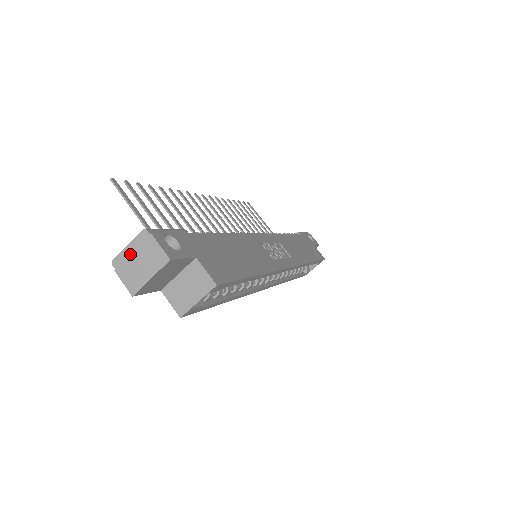
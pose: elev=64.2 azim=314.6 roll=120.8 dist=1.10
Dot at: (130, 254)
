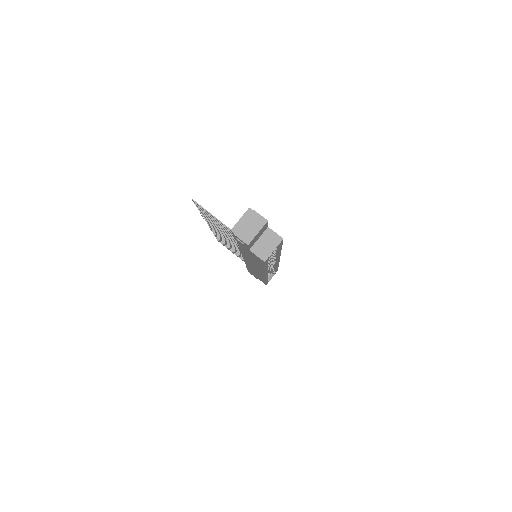
Dot at: (243, 223)
